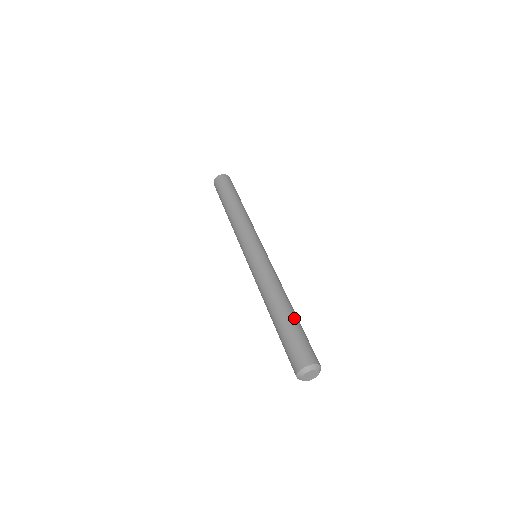
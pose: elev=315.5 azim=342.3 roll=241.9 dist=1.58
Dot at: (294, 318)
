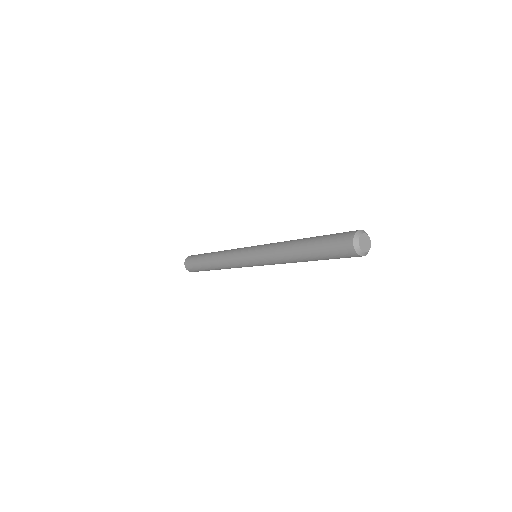
Dot at: occluded
